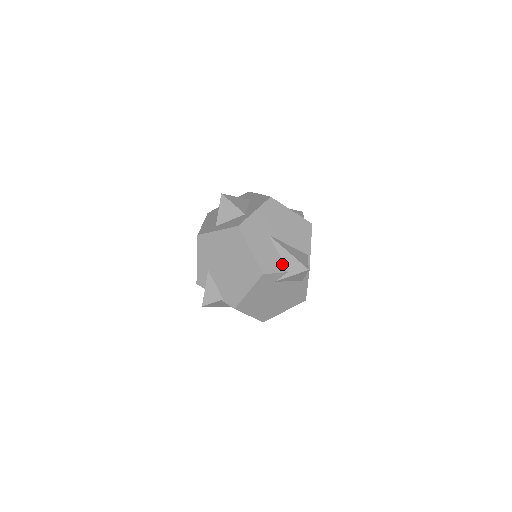
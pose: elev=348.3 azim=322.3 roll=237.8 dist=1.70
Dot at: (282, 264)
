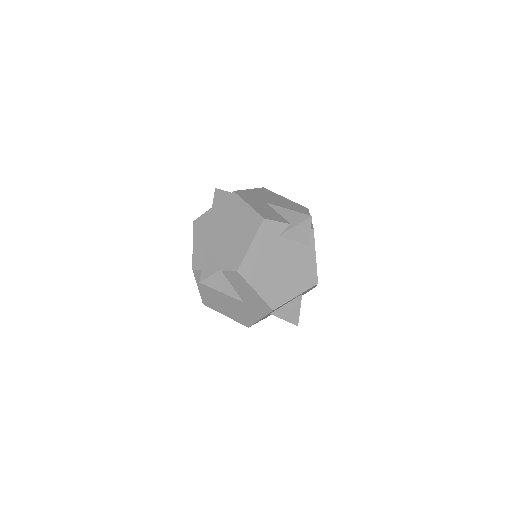
Dot at: (283, 219)
